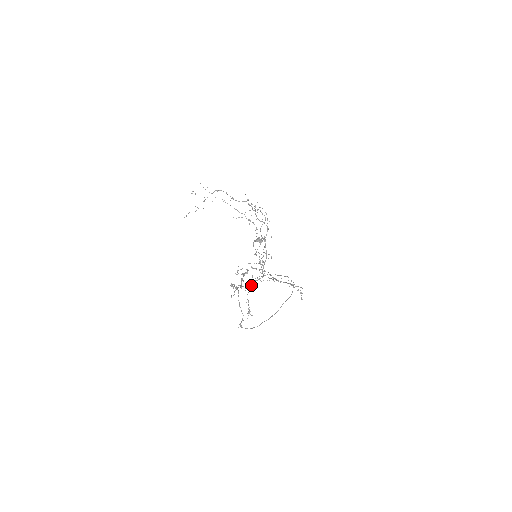
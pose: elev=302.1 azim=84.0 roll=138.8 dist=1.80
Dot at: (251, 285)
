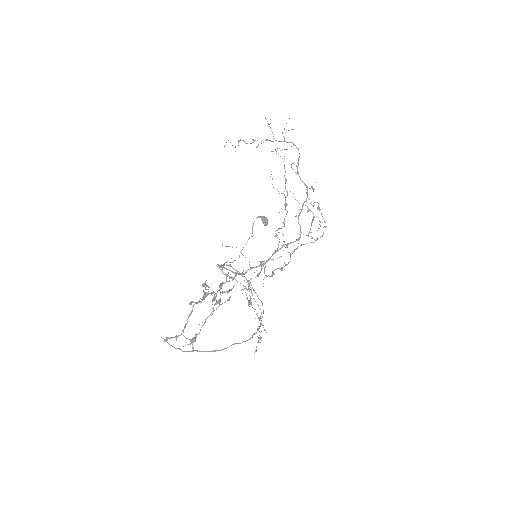
Dot at: (225, 301)
